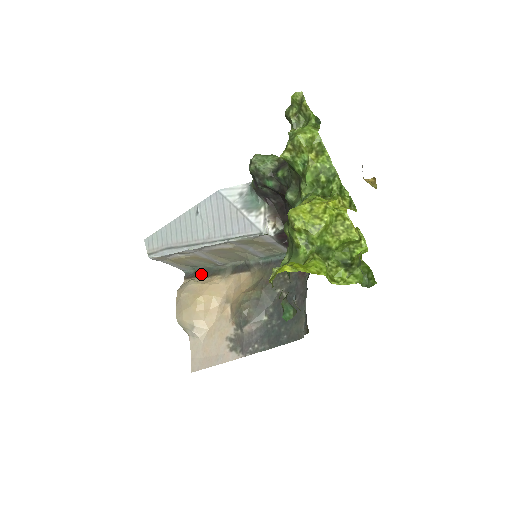
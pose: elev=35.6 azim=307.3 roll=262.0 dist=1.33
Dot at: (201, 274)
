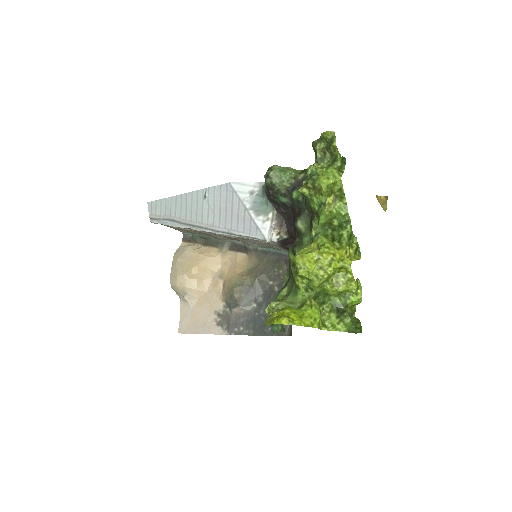
Dot at: (199, 241)
